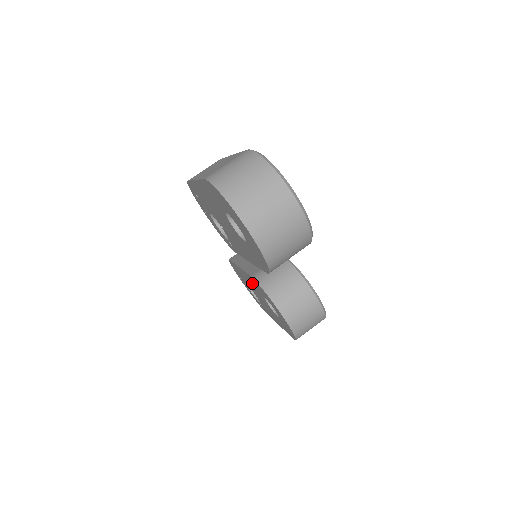
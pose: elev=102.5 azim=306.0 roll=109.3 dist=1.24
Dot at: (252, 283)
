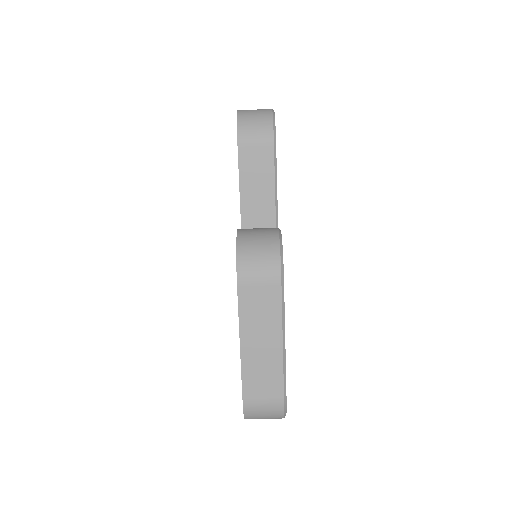
Dot at: occluded
